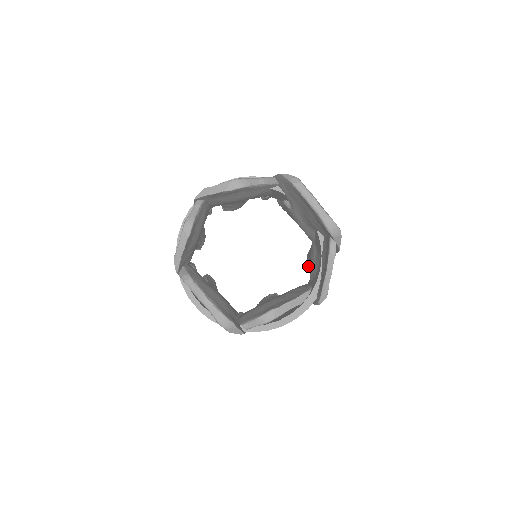
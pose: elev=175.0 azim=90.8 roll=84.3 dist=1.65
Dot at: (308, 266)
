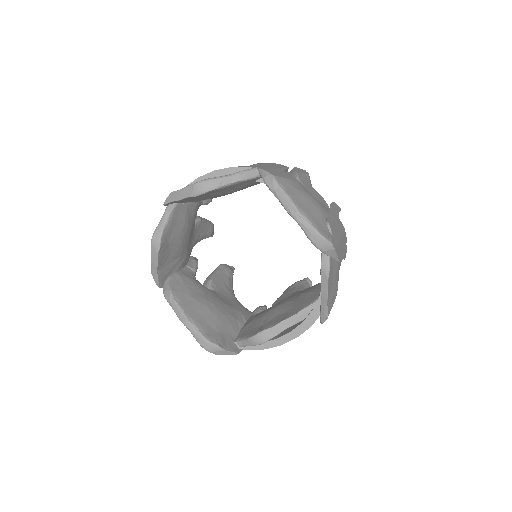
Dot at: occluded
